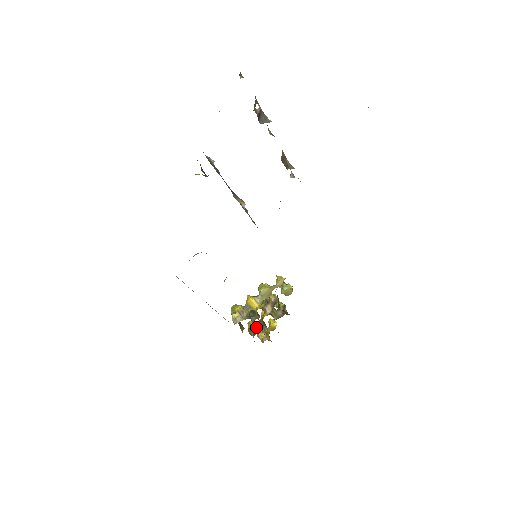
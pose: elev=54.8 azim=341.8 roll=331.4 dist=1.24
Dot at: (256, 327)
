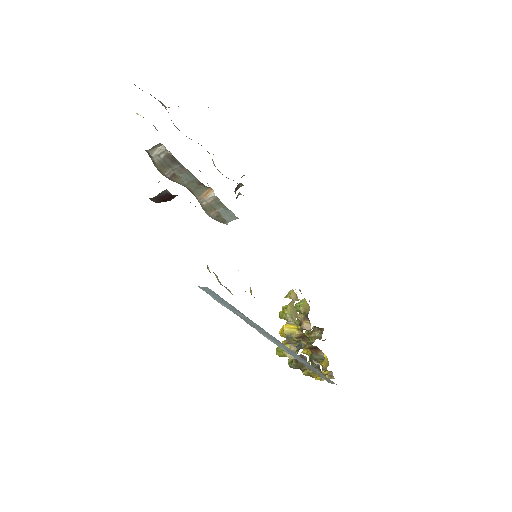
Dot at: (313, 361)
